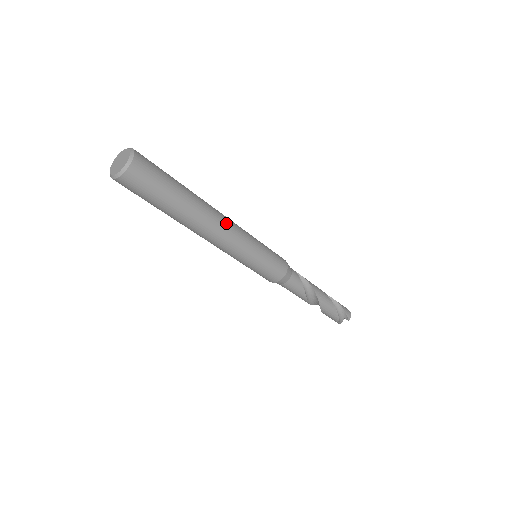
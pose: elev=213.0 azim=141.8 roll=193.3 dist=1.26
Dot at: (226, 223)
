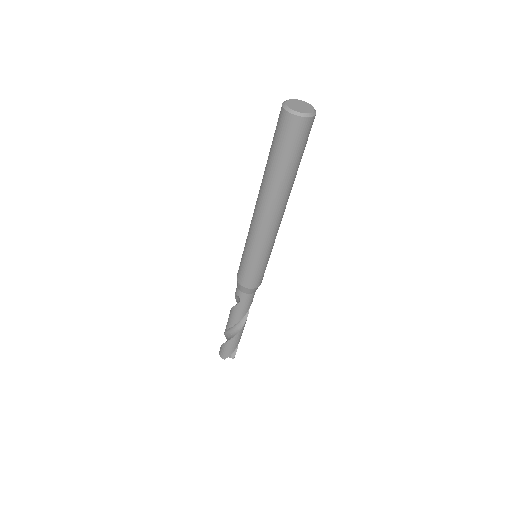
Dot at: occluded
